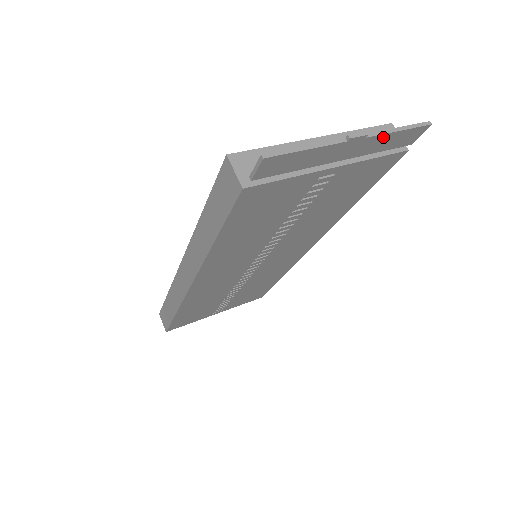
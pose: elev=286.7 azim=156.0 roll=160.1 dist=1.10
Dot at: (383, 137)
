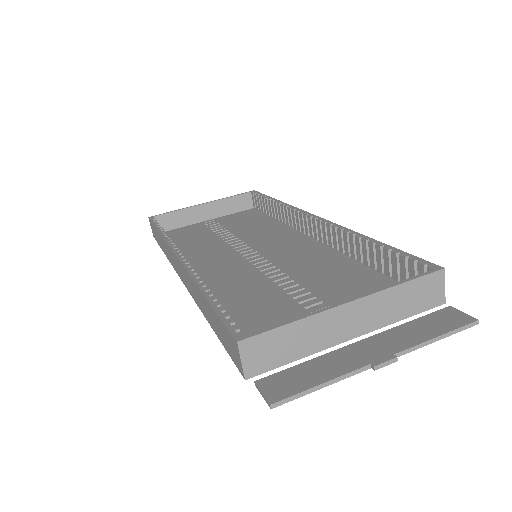
Dot at: (416, 344)
